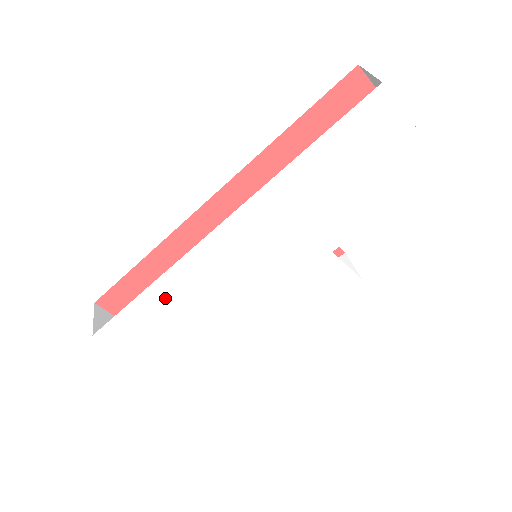
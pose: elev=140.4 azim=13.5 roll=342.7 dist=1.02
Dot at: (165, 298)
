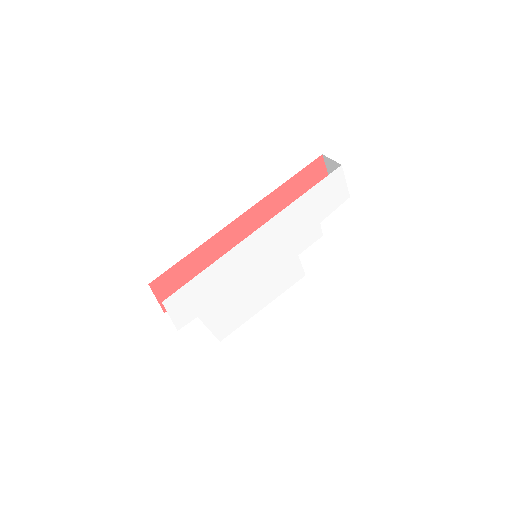
Dot at: (212, 277)
